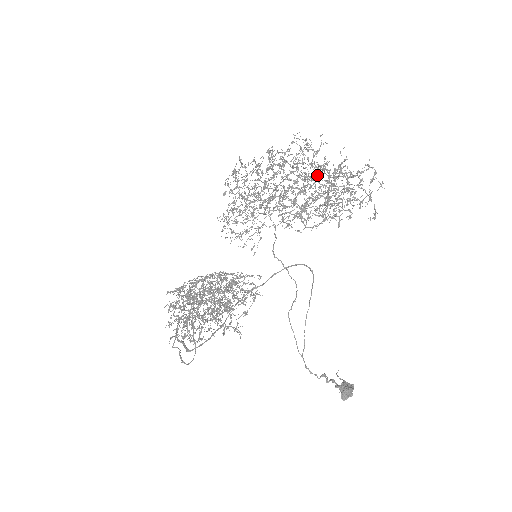
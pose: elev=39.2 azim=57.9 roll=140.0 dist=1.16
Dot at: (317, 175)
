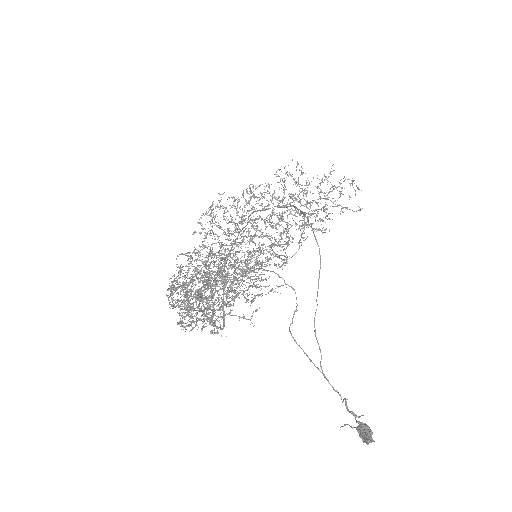
Dot at: occluded
